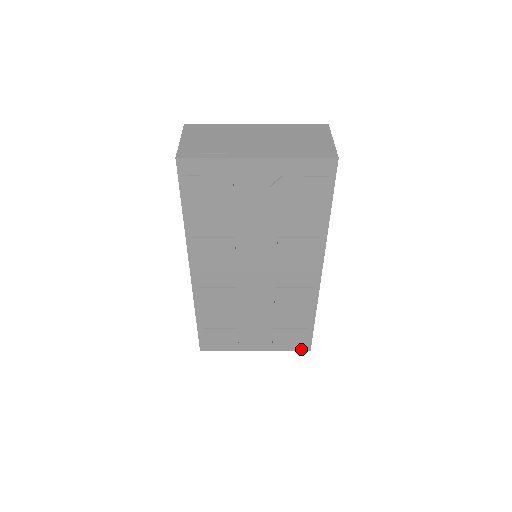
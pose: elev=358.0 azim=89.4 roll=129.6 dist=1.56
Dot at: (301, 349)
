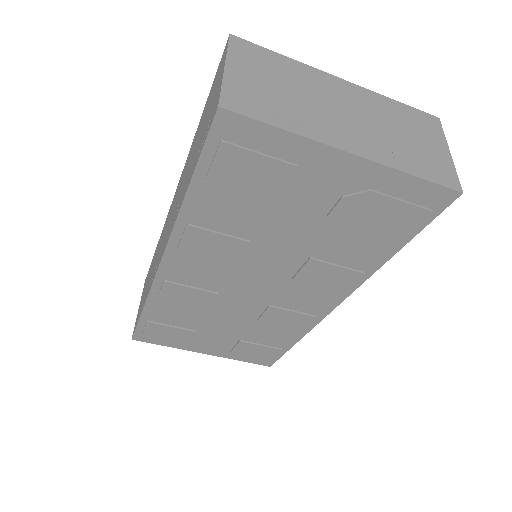
Dot at: (260, 363)
